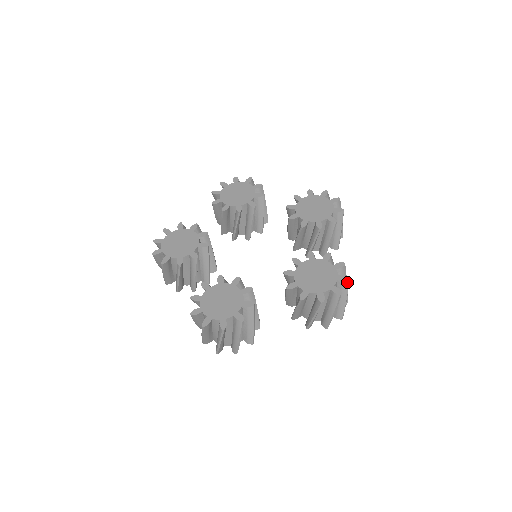
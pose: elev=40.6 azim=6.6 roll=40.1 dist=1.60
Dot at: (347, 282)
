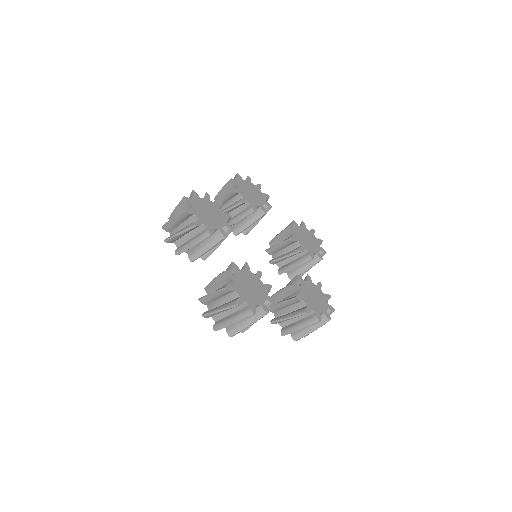
Dot at: (332, 312)
